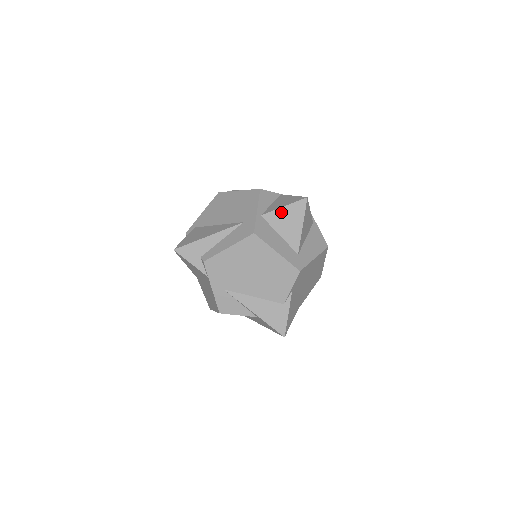
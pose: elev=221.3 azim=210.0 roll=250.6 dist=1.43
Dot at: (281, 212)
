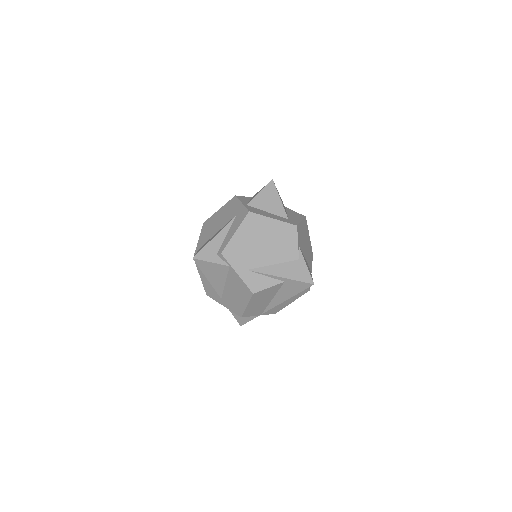
Dot at: (260, 197)
